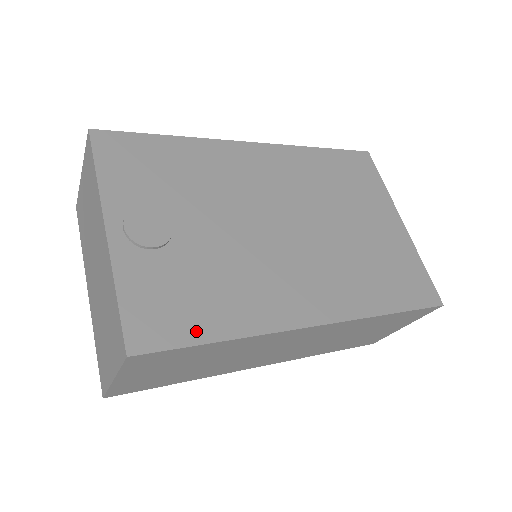
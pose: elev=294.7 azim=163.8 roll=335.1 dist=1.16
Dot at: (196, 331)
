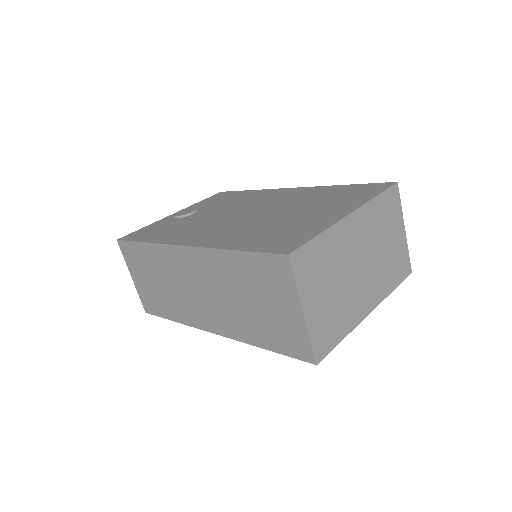
Dot at: (142, 238)
